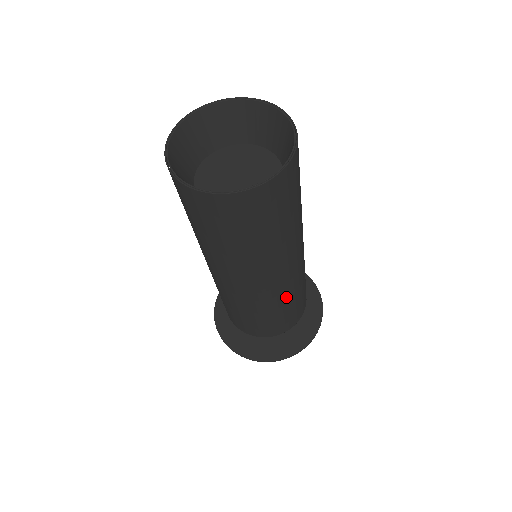
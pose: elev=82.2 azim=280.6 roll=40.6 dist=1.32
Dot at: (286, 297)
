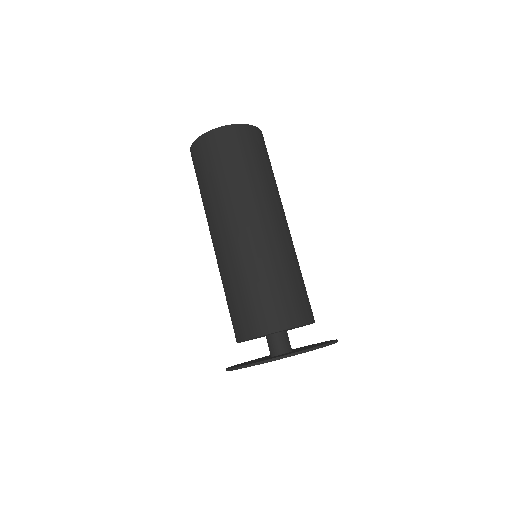
Dot at: (284, 258)
